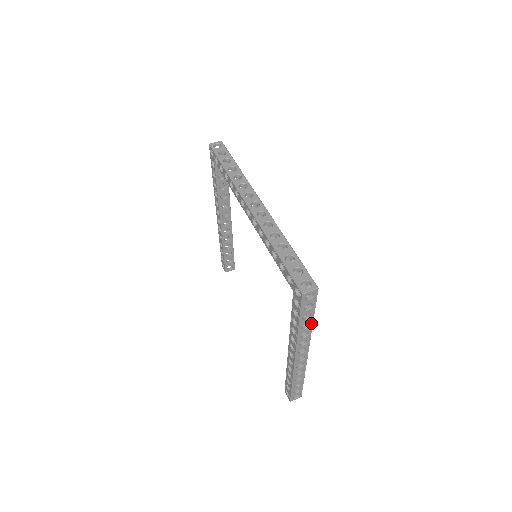
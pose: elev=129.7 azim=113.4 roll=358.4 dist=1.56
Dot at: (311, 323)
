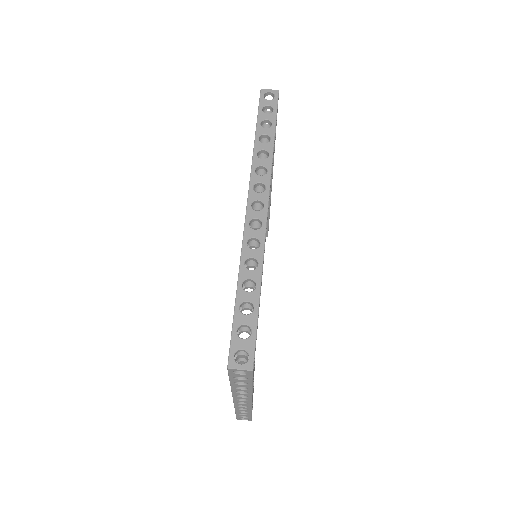
Dot at: (249, 388)
